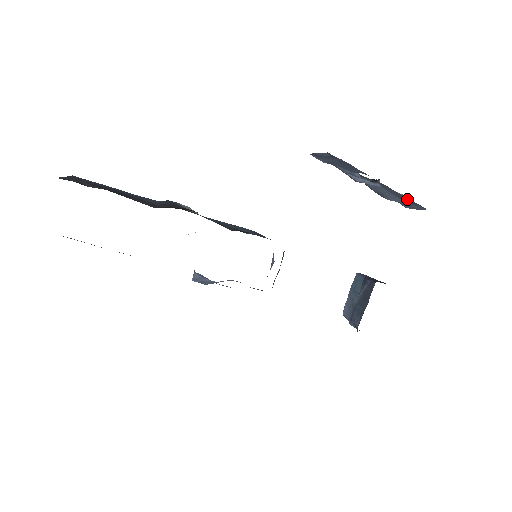
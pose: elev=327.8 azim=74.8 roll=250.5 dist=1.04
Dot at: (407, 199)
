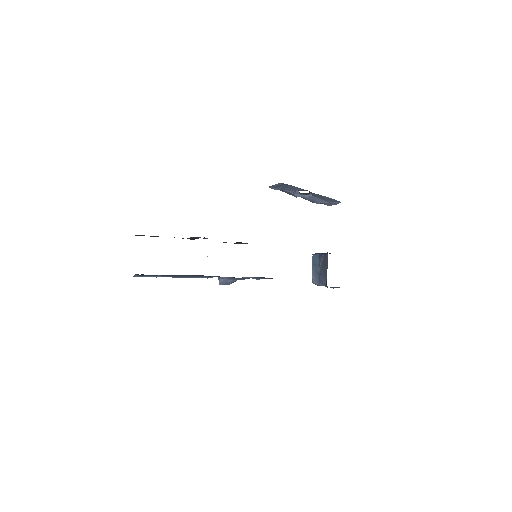
Dot at: (330, 199)
